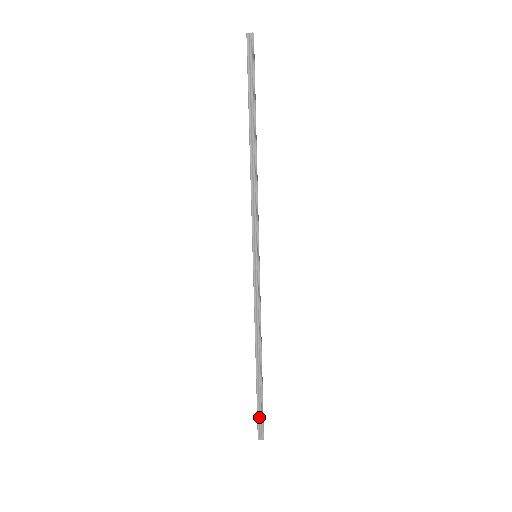
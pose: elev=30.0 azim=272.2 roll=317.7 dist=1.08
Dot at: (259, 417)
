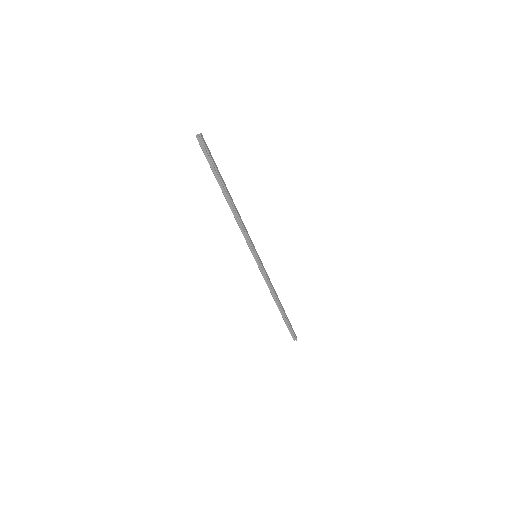
Dot at: (290, 331)
